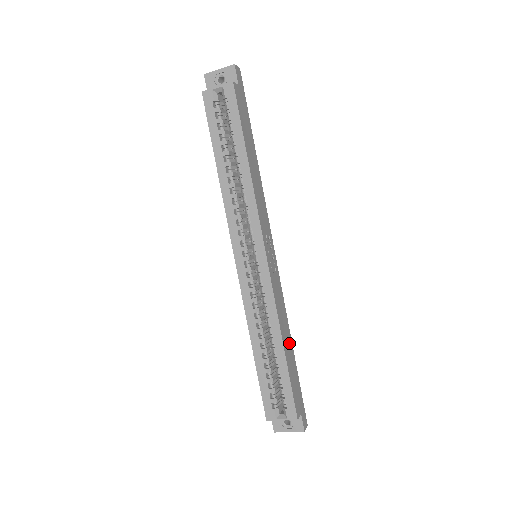
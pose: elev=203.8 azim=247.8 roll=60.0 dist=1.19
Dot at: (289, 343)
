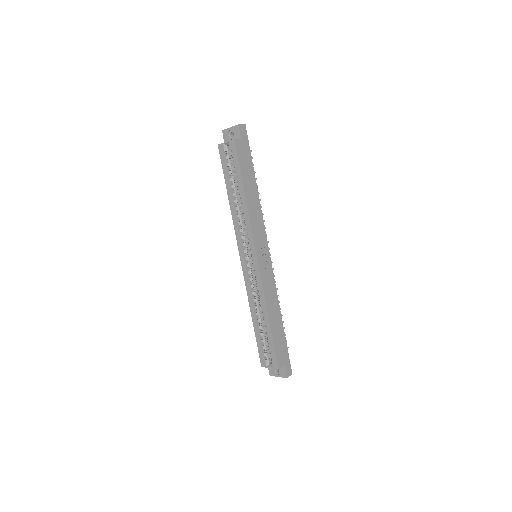
Dot at: (277, 317)
